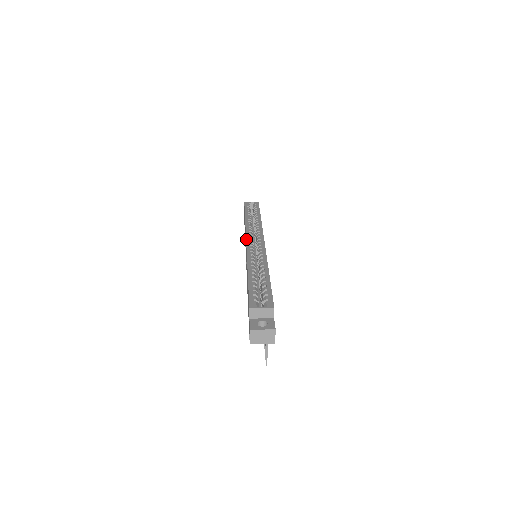
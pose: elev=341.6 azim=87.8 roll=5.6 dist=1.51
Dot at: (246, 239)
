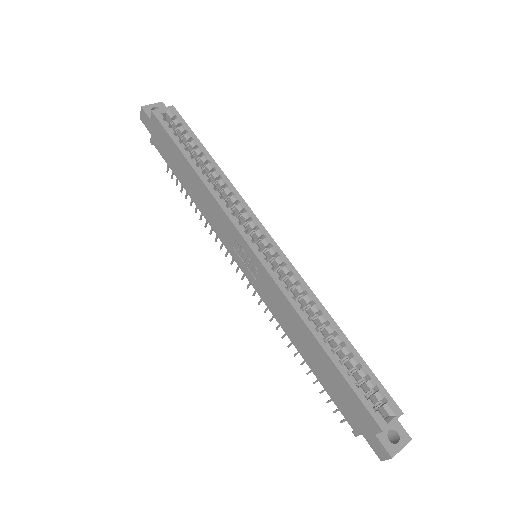
Dot at: (247, 243)
